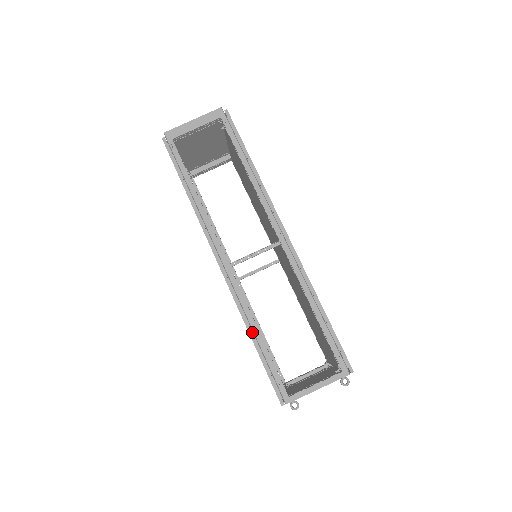
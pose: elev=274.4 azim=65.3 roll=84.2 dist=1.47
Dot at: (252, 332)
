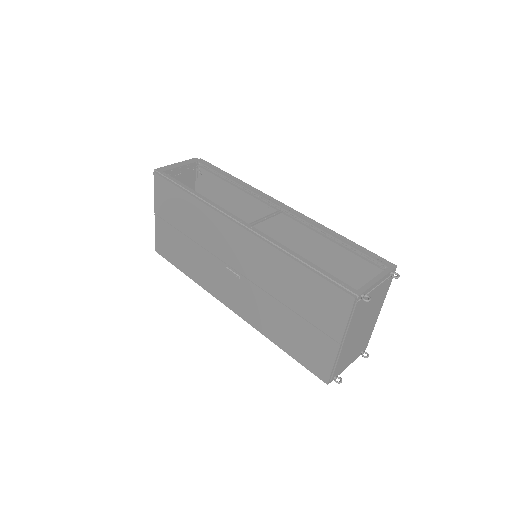
Dot at: (293, 261)
